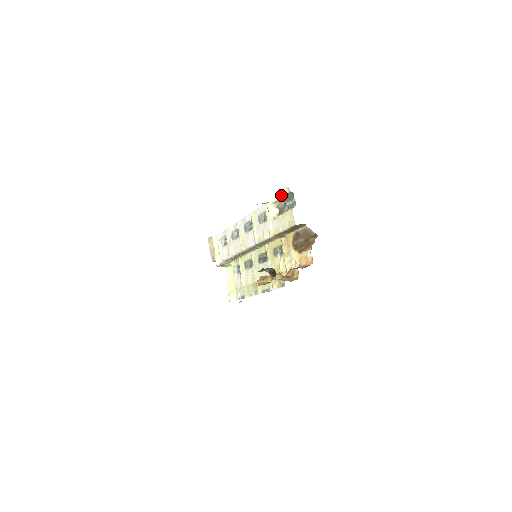
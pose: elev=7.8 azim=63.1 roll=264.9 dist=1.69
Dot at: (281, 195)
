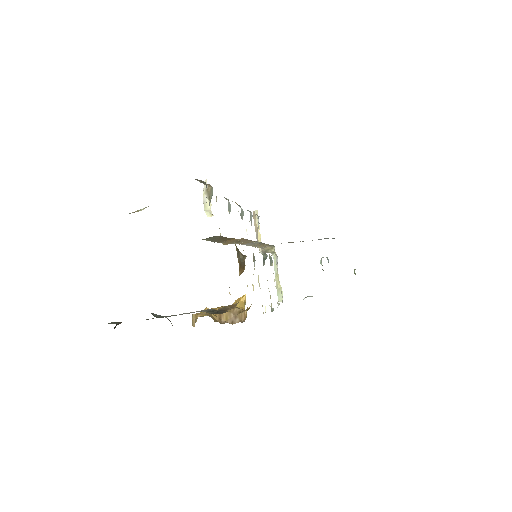
Dot at: (200, 181)
